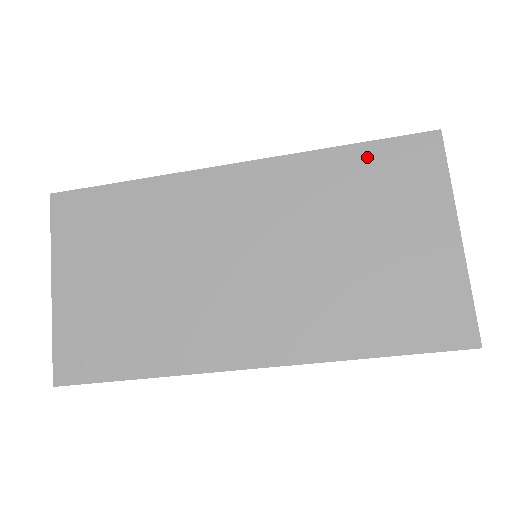
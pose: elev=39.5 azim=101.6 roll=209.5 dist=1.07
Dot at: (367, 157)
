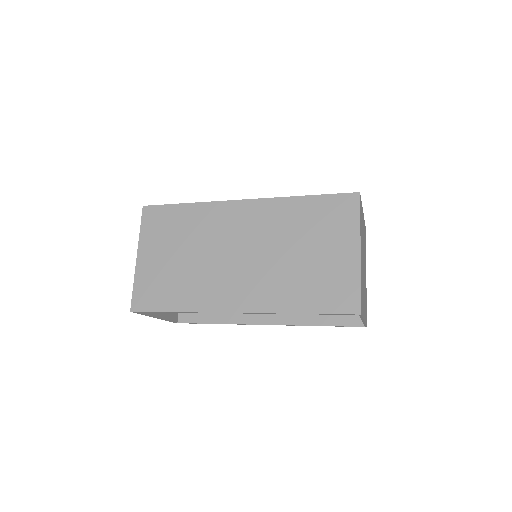
Dot at: (317, 203)
